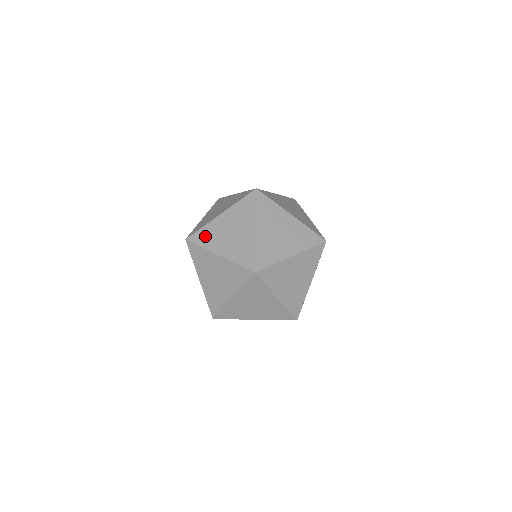
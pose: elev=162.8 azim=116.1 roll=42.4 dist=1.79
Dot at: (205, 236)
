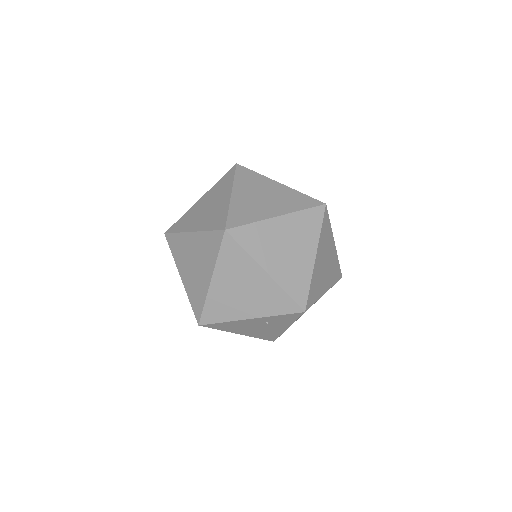
Dot at: occluded
